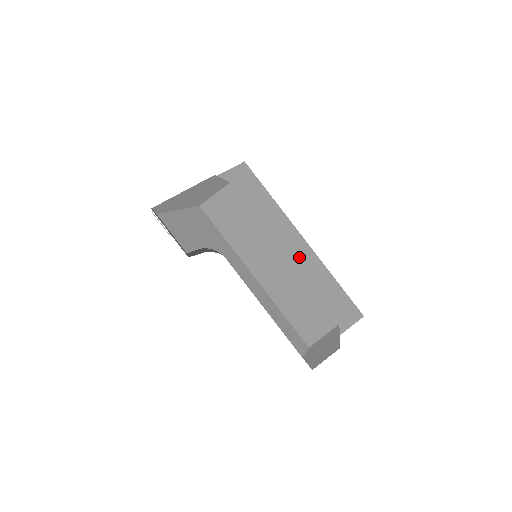
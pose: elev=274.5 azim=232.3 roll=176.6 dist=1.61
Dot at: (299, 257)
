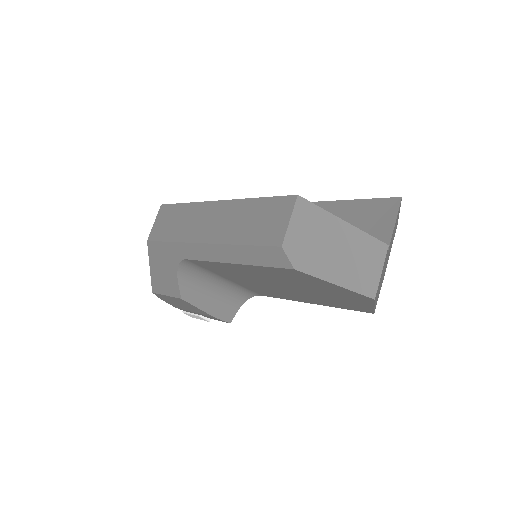
Dot at: occluded
